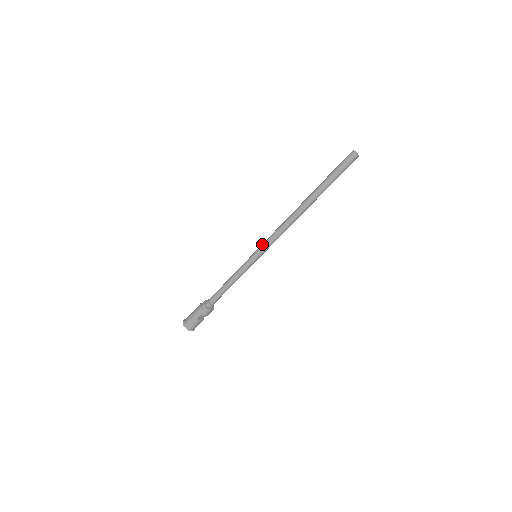
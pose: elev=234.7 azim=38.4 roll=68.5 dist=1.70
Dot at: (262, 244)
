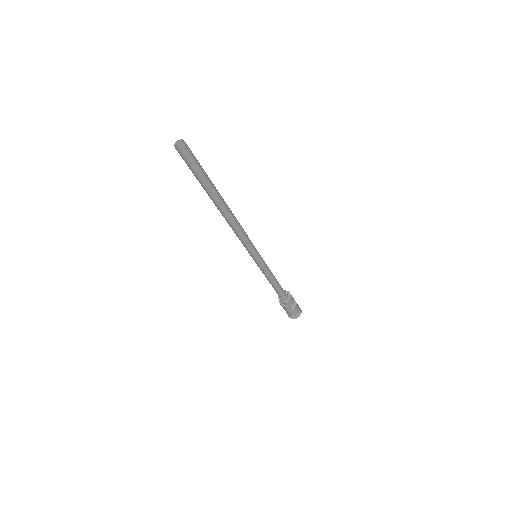
Dot at: occluded
